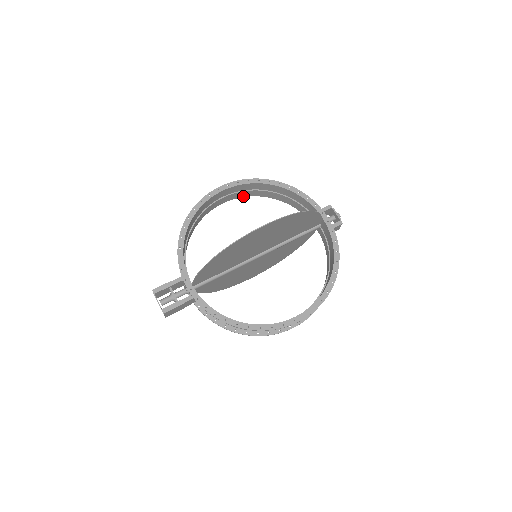
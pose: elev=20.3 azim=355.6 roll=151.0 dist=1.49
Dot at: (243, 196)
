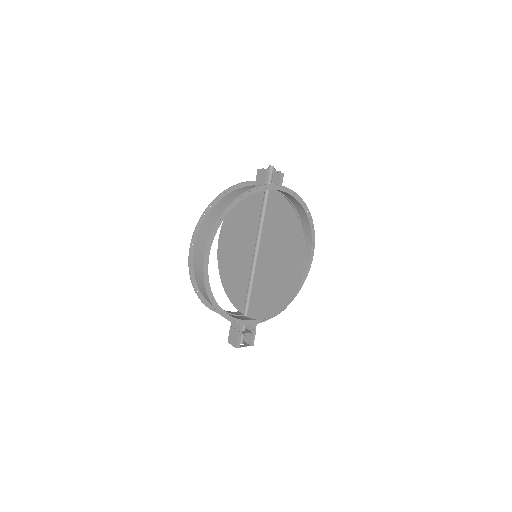
Dot at: (200, 229)
